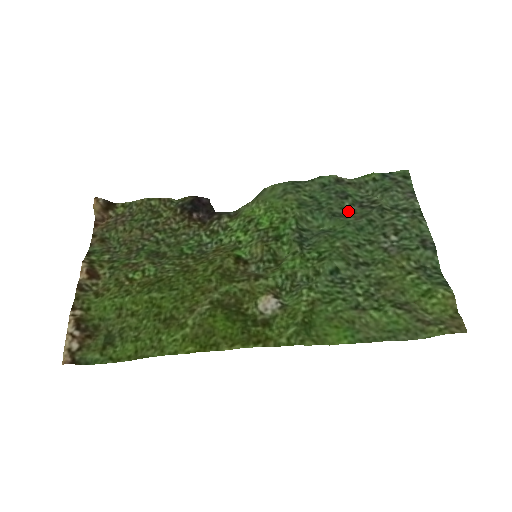
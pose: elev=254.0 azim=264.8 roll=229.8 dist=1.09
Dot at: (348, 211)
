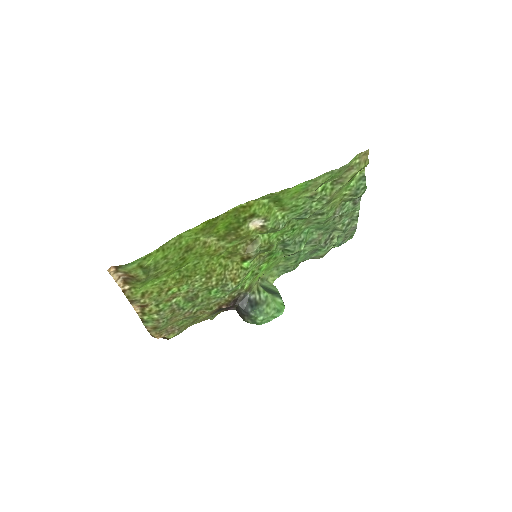
Dot at: (317, 244)
